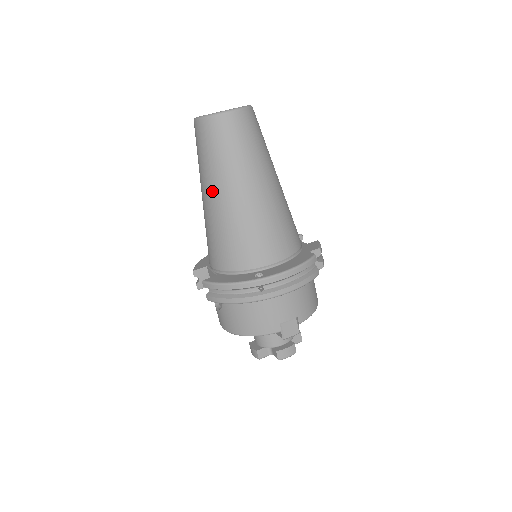
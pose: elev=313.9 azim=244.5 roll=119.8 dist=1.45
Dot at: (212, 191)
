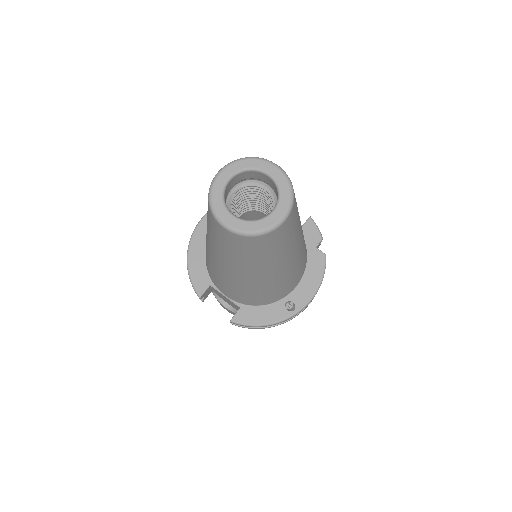
Dot at: (246, 274)
